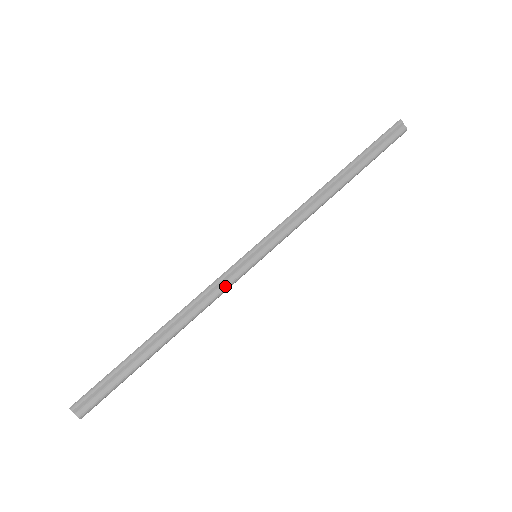
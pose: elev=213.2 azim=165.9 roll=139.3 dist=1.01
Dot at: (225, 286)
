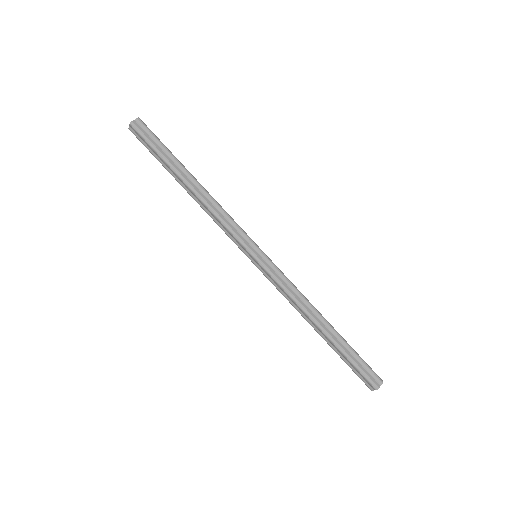
Dot at: (233, 228)
